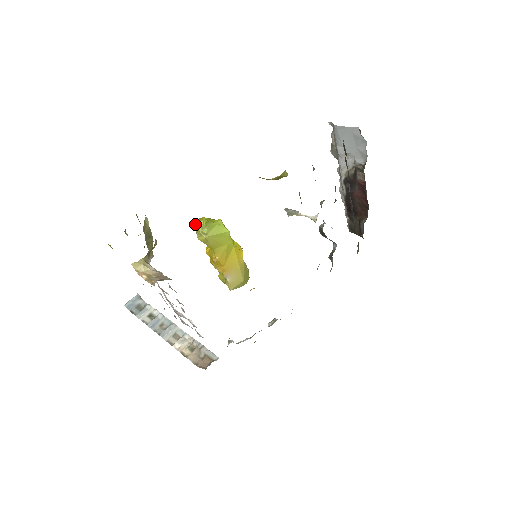
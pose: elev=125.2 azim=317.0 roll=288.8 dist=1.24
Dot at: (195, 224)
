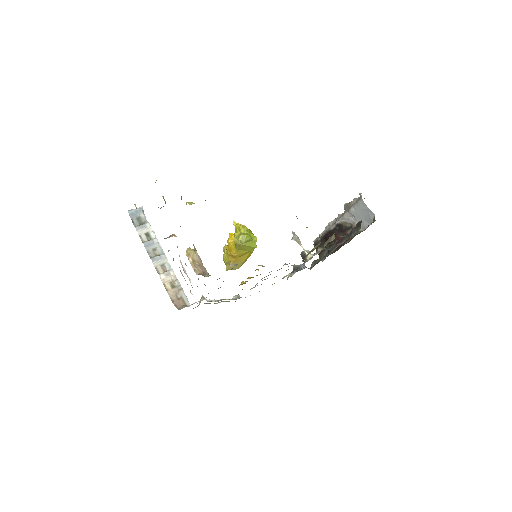
Dot at: occluded
